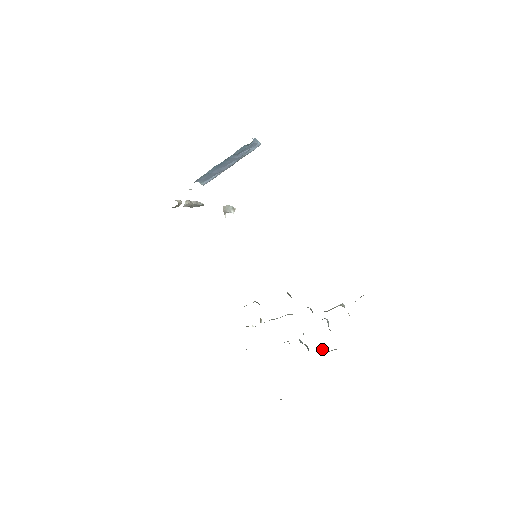
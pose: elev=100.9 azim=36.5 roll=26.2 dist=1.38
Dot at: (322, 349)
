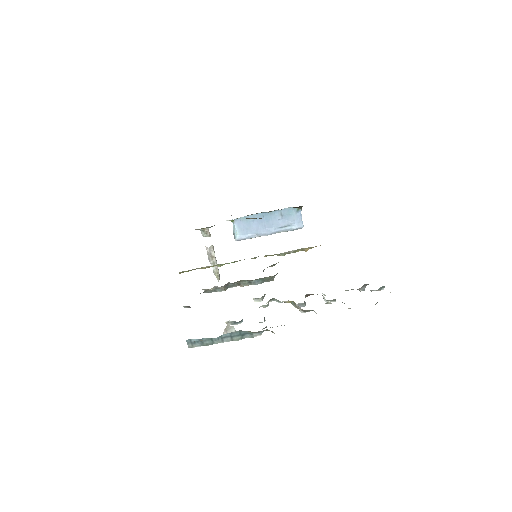
Dot at: occluded
